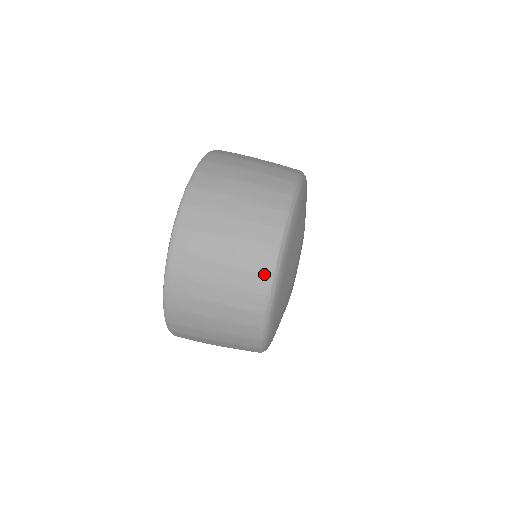
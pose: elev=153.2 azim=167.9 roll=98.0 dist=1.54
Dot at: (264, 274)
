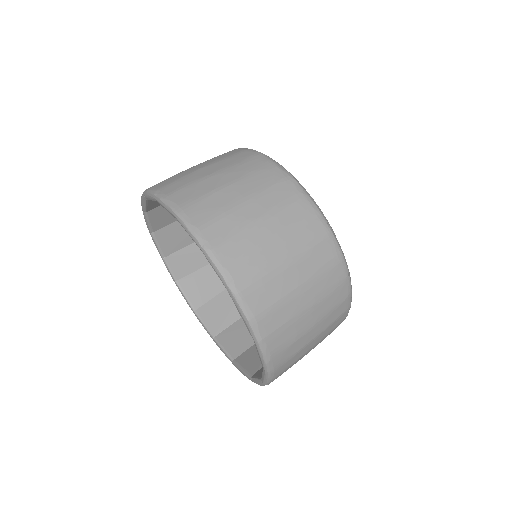
Dot at: (343, 283)
